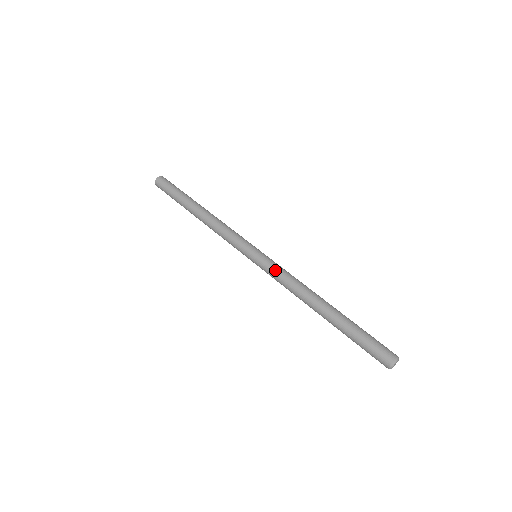
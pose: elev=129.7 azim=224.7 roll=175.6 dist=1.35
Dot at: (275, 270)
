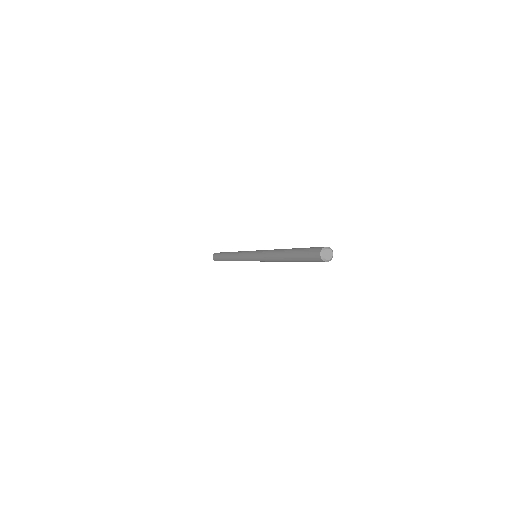
Dot at: (261, 252)
